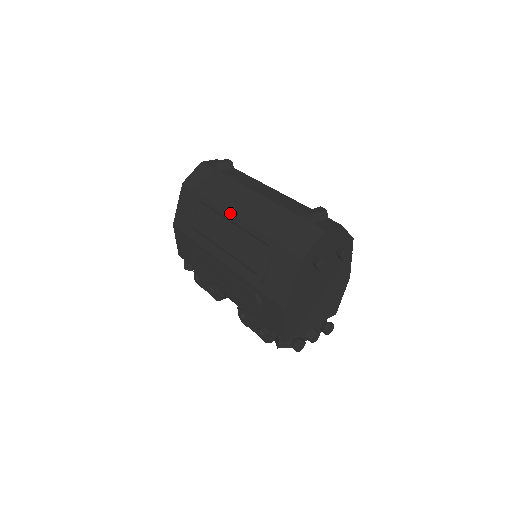
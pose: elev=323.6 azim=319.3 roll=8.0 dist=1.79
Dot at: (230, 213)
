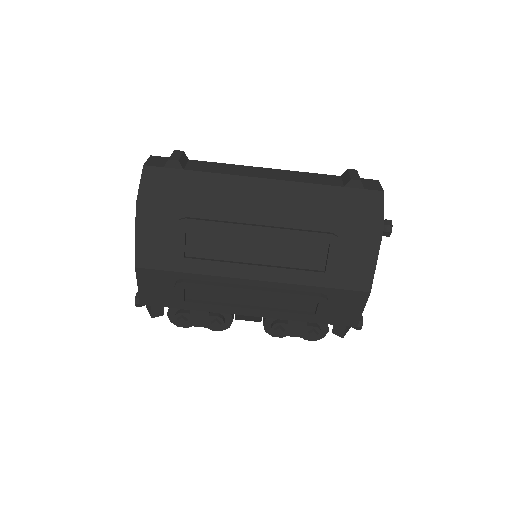
Dot at: (251, 216)
